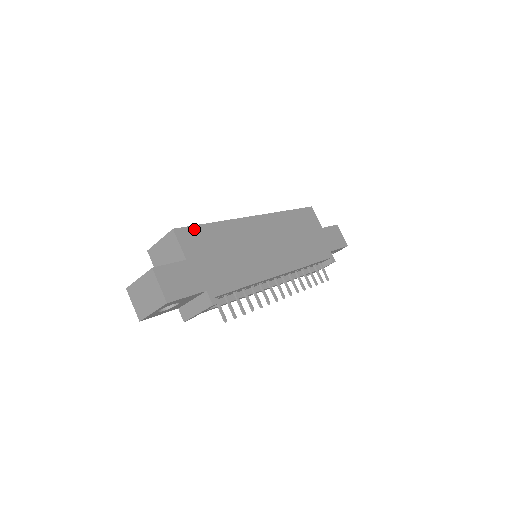
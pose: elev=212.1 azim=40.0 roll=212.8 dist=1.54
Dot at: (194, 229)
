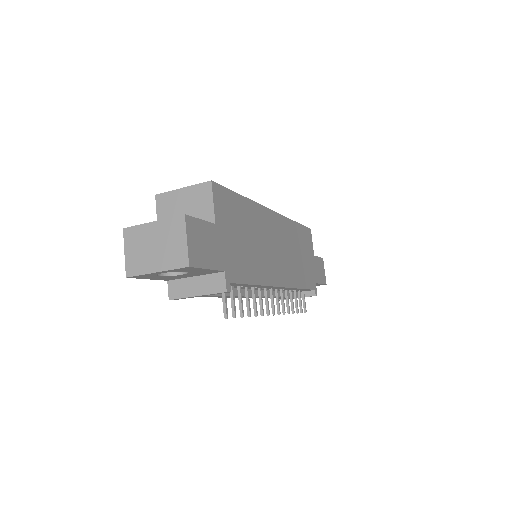
Dot at: (228, 193)
